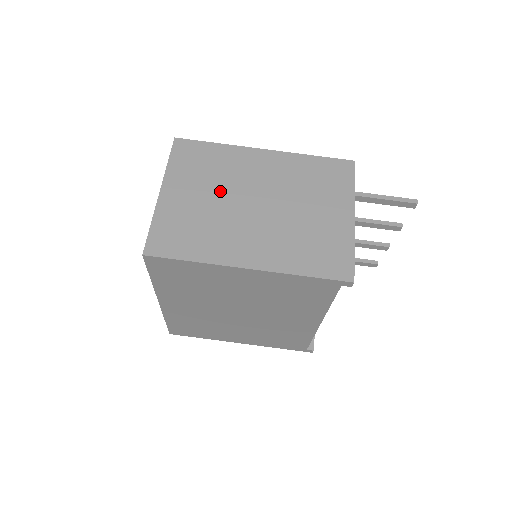
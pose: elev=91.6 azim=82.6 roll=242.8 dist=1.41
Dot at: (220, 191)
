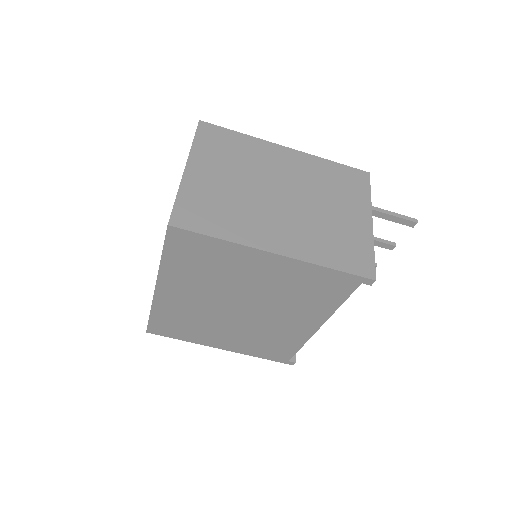
Dot at: (246, 177)
